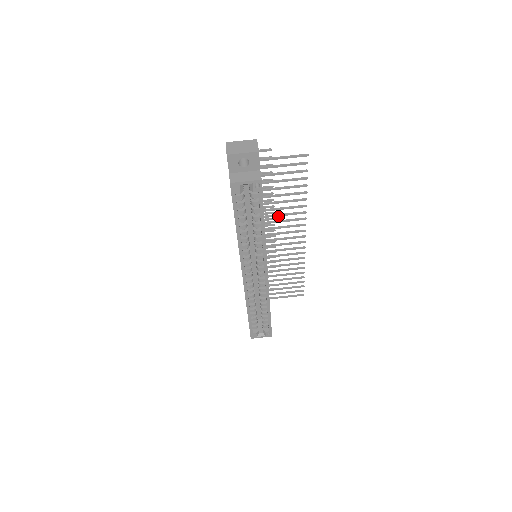
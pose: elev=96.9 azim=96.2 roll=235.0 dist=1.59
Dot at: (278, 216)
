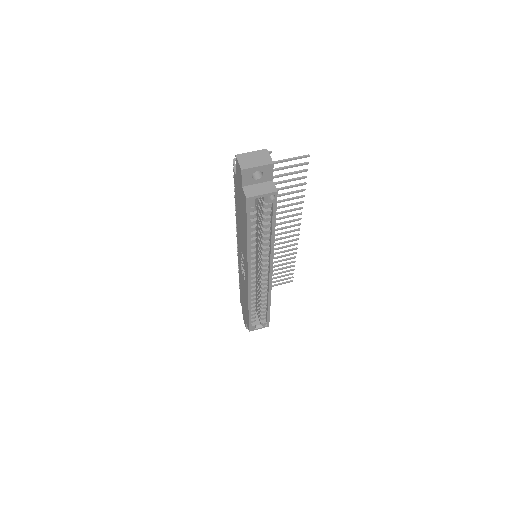
Dot at: occluded
